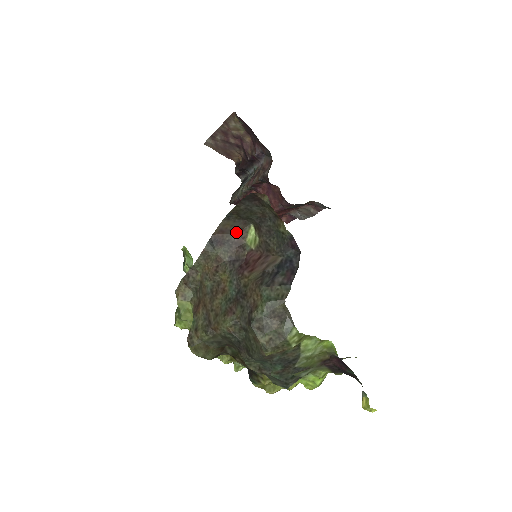
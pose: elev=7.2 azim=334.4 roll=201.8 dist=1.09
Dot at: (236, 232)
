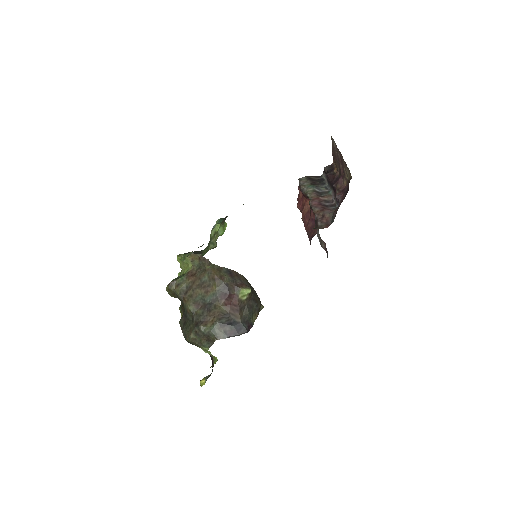
Dot at: (242, 282)
